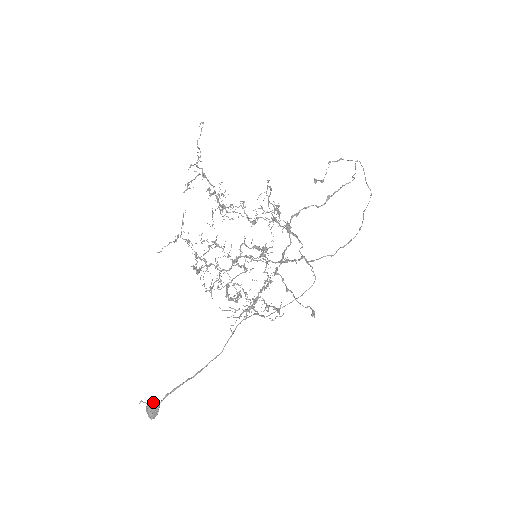
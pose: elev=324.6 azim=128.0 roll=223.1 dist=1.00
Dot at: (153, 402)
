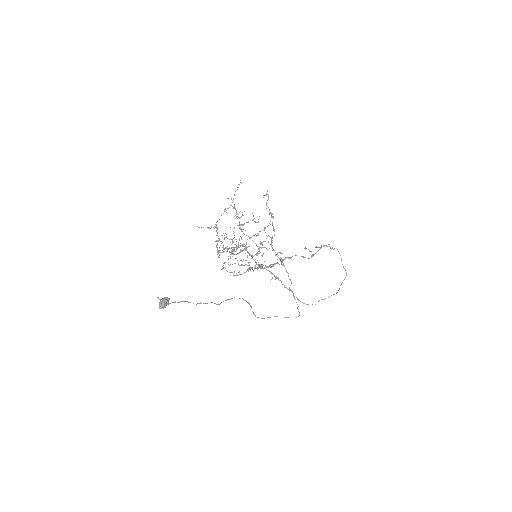
Dot at: (166, 297)
